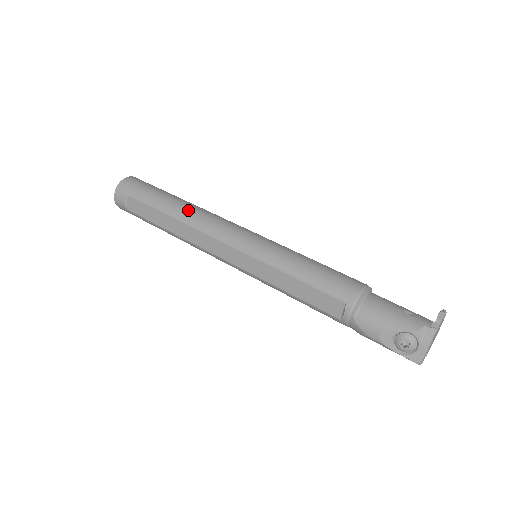
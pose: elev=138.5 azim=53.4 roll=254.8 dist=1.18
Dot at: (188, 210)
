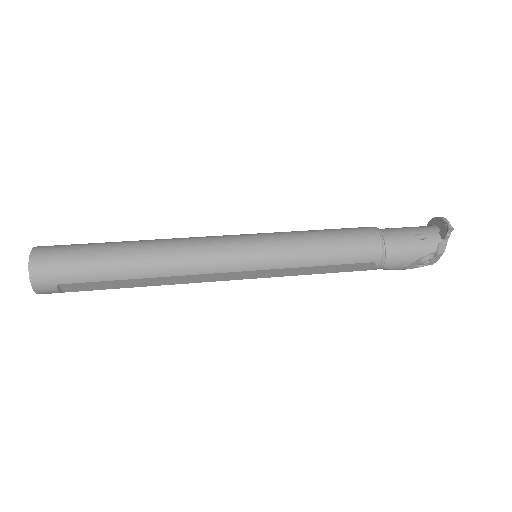
Dot at: (157, 261)
